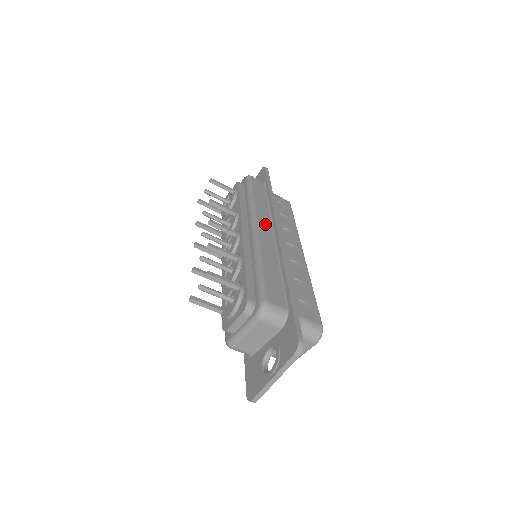
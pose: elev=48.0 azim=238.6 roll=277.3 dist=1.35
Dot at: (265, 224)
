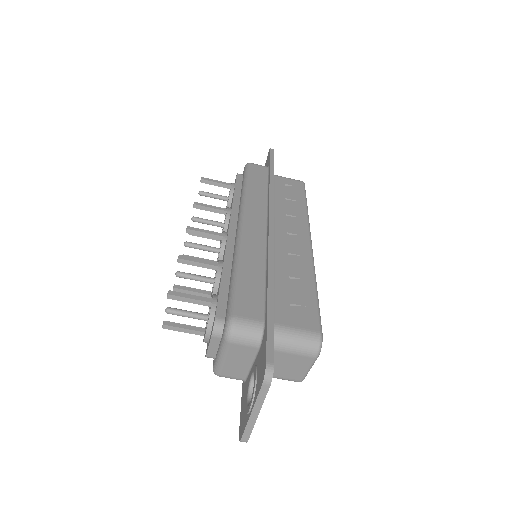
Dot at: (256, 217)
